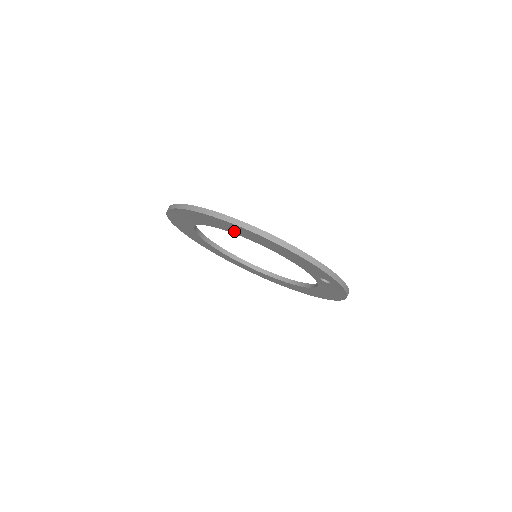
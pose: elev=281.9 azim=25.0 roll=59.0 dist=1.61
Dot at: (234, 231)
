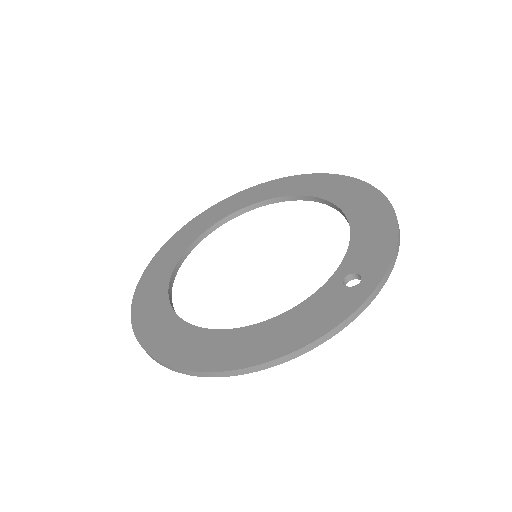
Dot at: occluded
